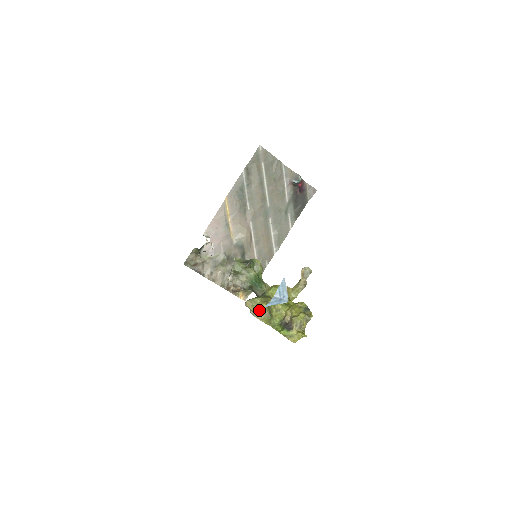
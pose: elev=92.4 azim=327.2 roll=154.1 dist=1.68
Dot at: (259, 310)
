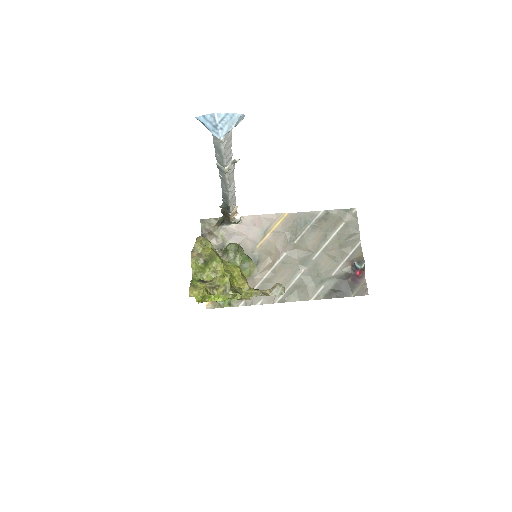
Dot at: (201, 250)
